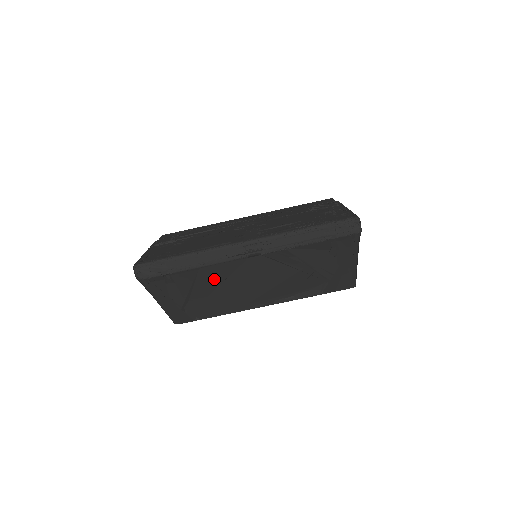
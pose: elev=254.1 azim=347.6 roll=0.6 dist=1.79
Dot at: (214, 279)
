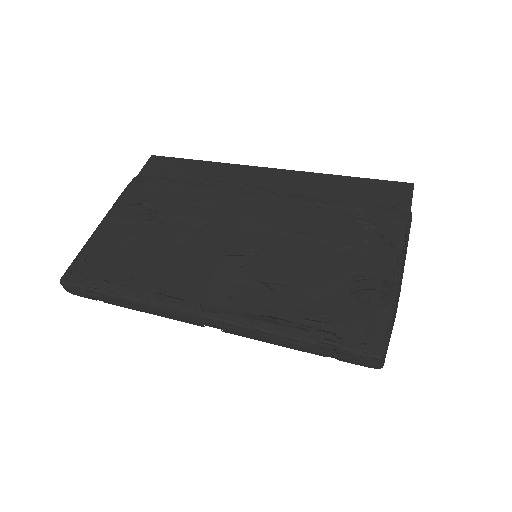
Dot at: occluded
